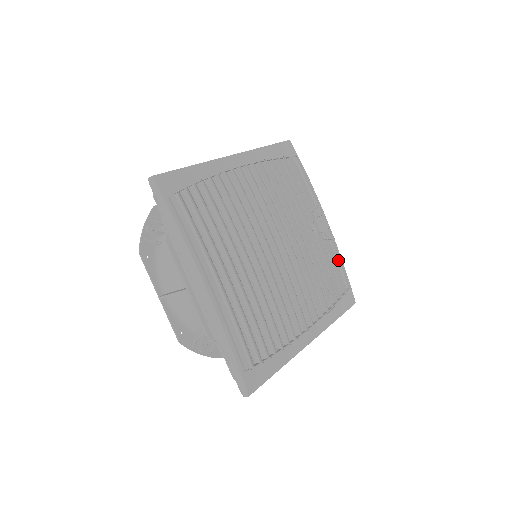
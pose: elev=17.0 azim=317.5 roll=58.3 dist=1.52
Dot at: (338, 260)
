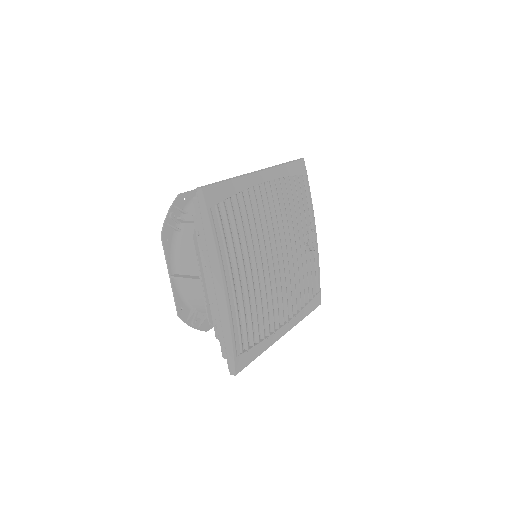
Dot at: (317, 268)
